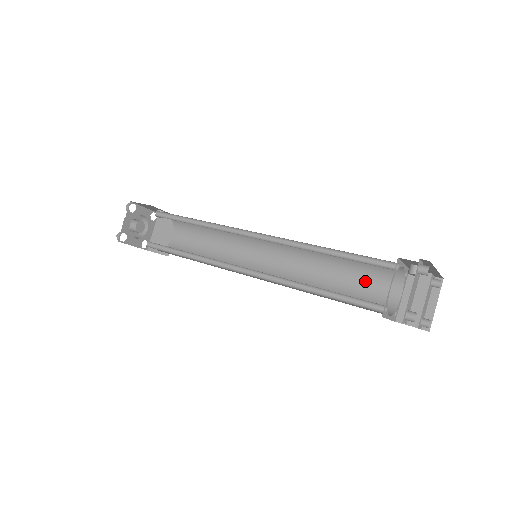
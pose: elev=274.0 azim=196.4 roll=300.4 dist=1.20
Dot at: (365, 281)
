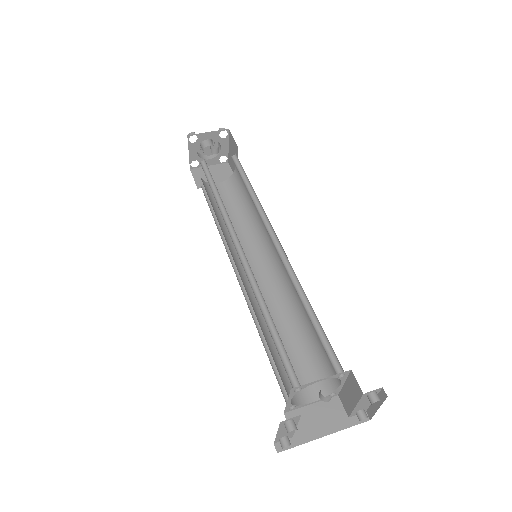
Dot at: occluded
